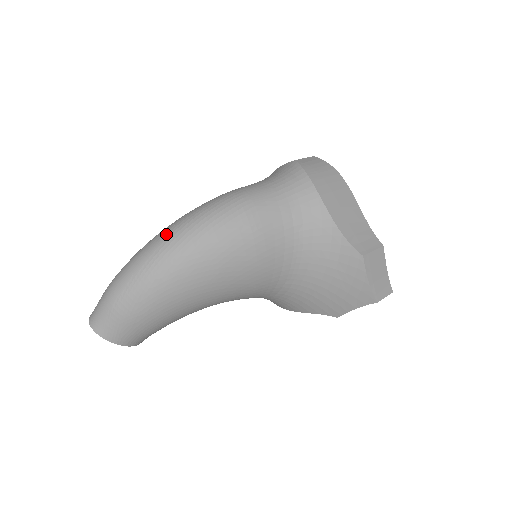
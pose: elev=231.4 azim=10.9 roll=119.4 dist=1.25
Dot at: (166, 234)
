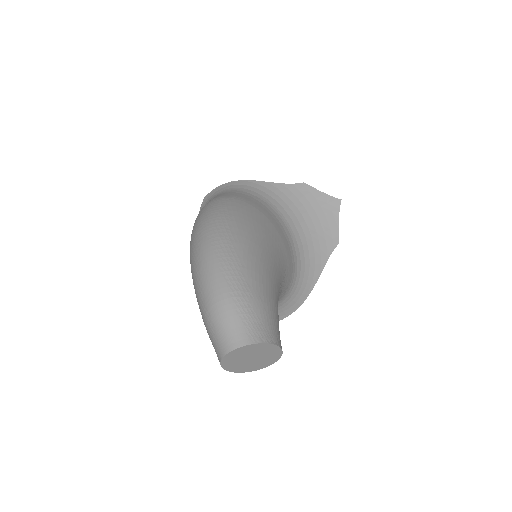
Dot at: (201, 237)
